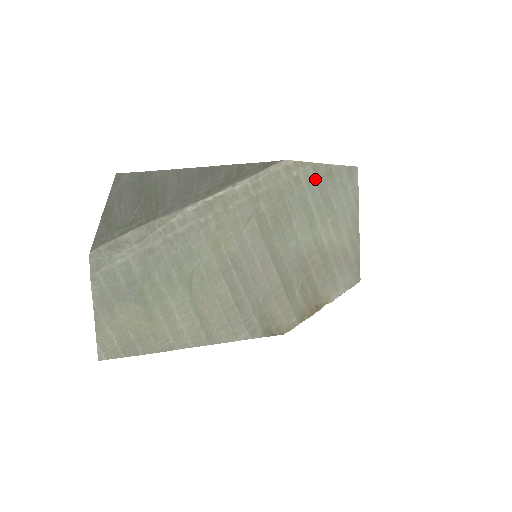
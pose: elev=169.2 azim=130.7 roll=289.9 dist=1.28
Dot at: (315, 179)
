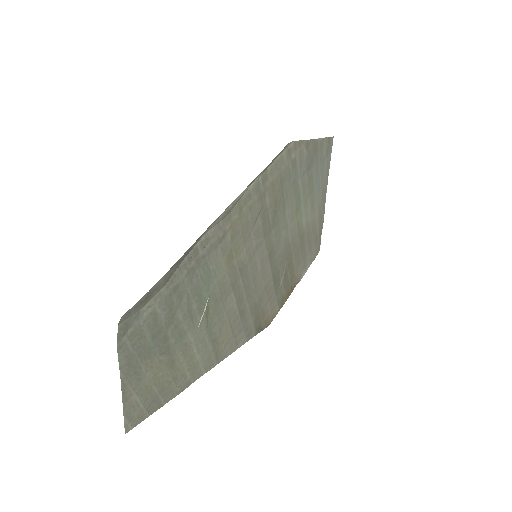
Dot at: (306, 158)
